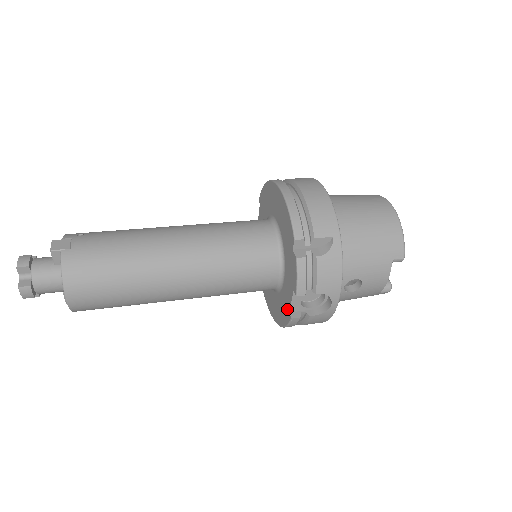
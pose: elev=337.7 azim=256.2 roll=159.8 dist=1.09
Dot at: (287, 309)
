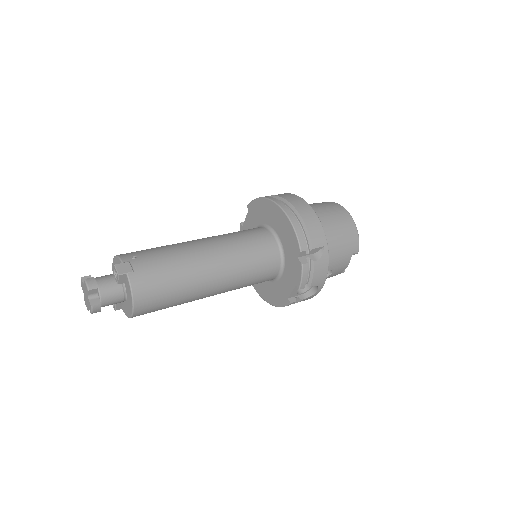
Dot at: (285, 296)
